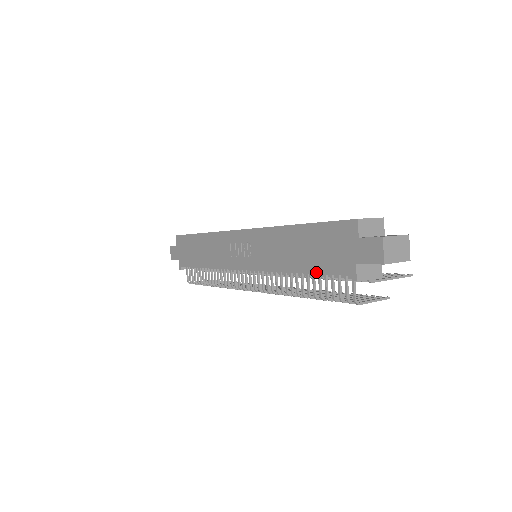
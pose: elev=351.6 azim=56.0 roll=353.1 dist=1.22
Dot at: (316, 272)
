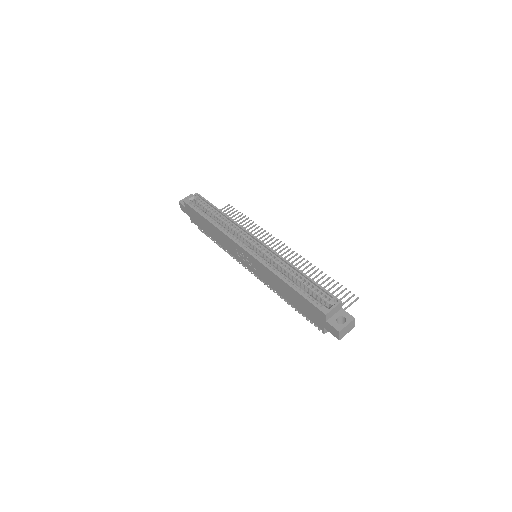
Dot at: occluded
